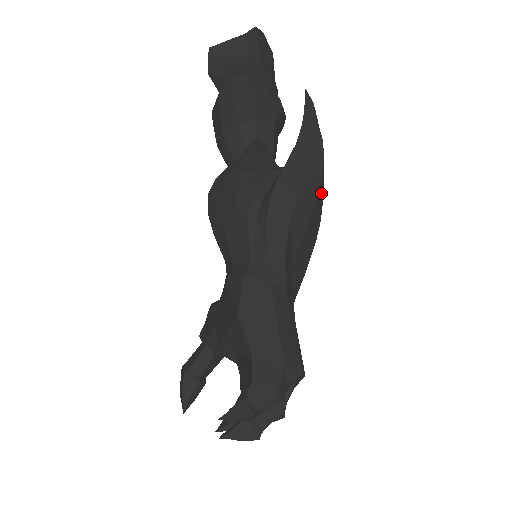
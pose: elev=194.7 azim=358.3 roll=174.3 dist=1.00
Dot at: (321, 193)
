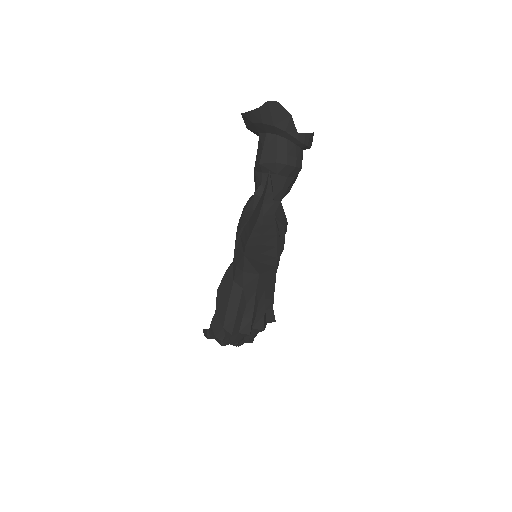
Dot at: (269, 244)
